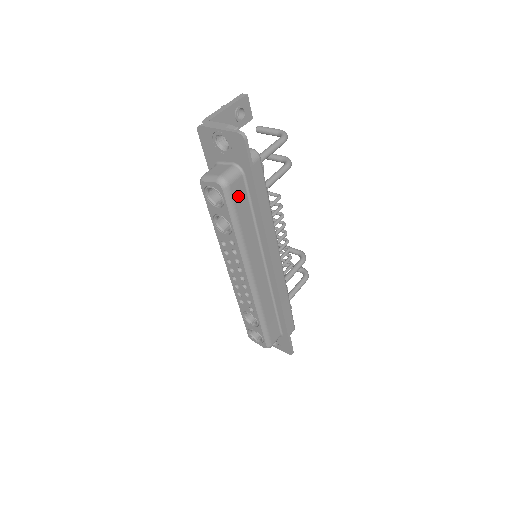
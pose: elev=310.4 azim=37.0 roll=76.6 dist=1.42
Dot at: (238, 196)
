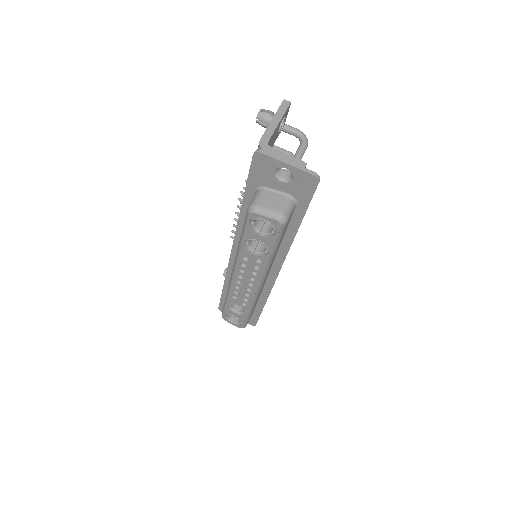
Dot at: (286, 226)
